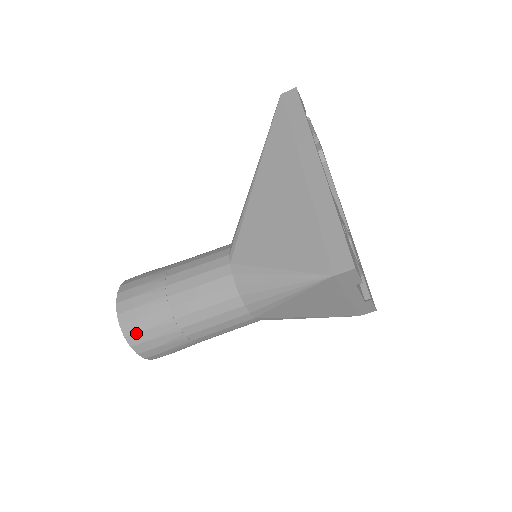
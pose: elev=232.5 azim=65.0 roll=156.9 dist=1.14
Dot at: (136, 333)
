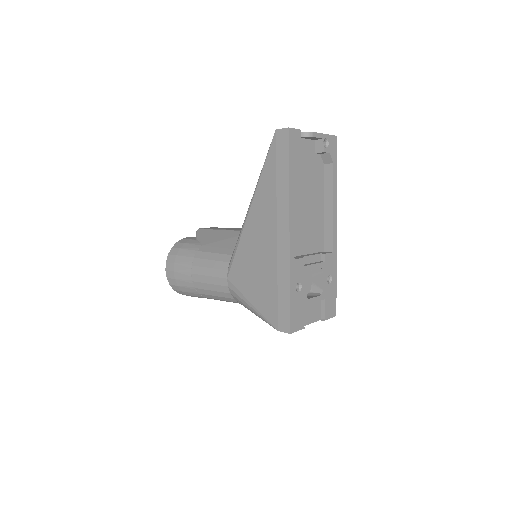
Dot at: (179, 291)
